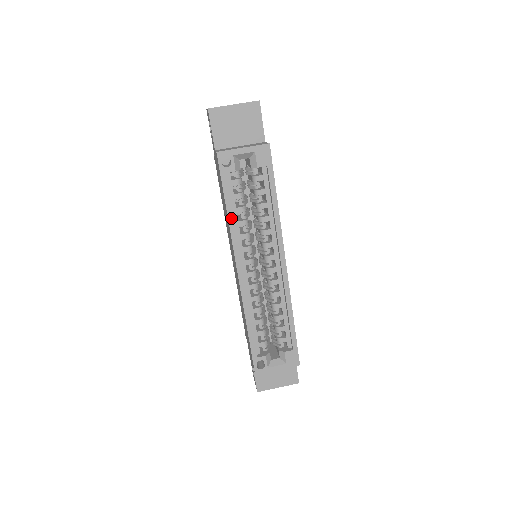
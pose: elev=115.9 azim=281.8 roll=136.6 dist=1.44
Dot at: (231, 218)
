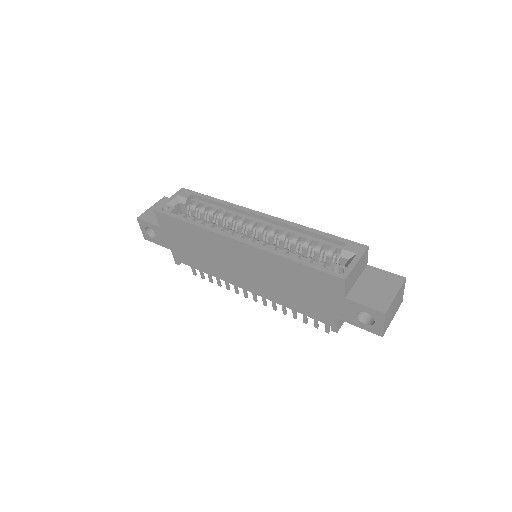
Dot at: (197, 224)
